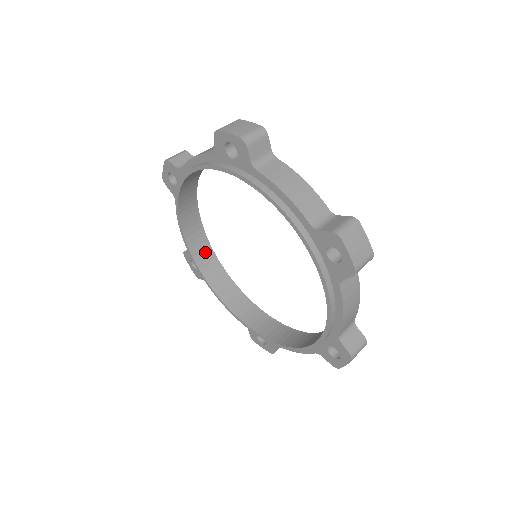
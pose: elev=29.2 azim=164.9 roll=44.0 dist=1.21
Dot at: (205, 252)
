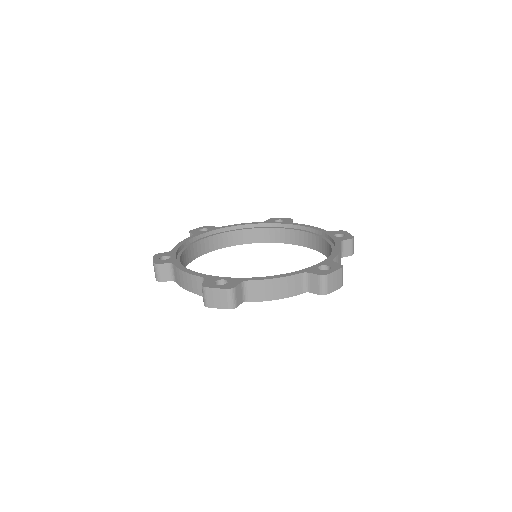
Dot at: (206, 242)
